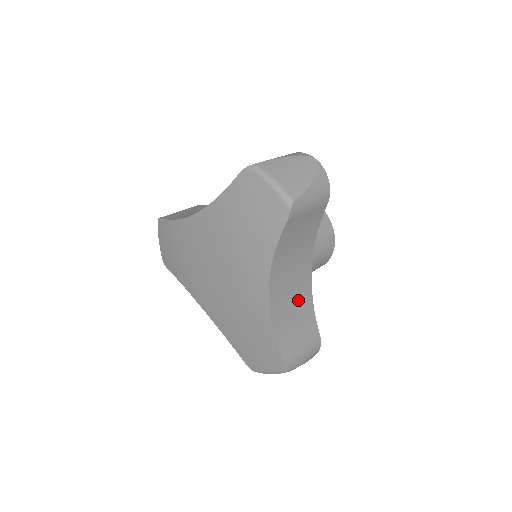
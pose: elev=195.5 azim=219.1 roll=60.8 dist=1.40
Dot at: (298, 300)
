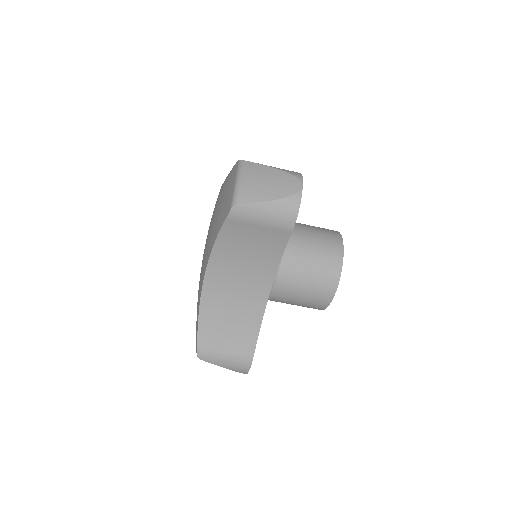
Dot at: (242, 307)
